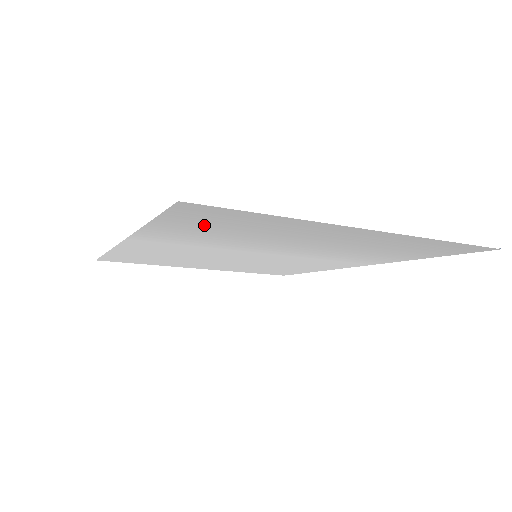
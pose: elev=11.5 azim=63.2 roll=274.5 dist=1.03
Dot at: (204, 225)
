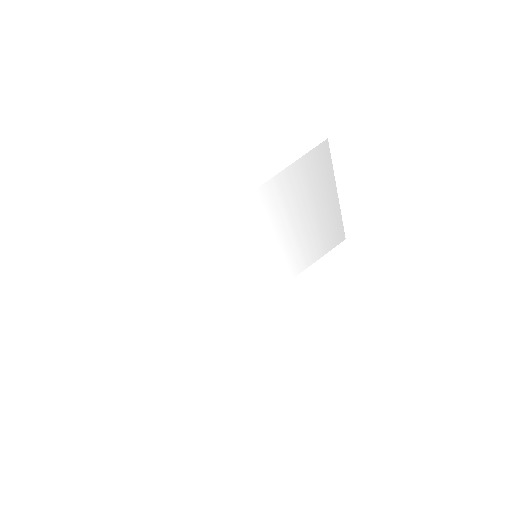
Dot at: (302, 175)
